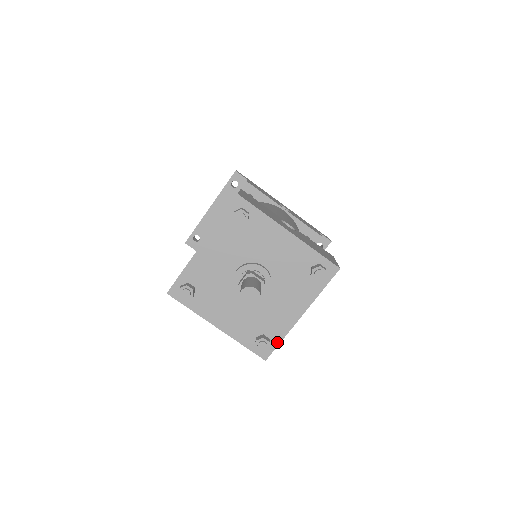
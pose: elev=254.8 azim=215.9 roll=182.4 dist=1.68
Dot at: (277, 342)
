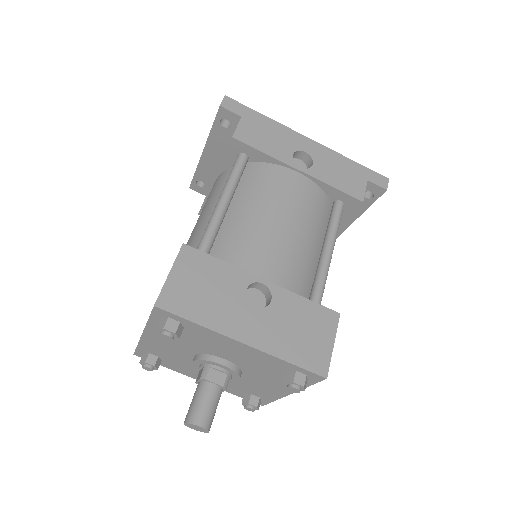
Dot at: (269, 401)
